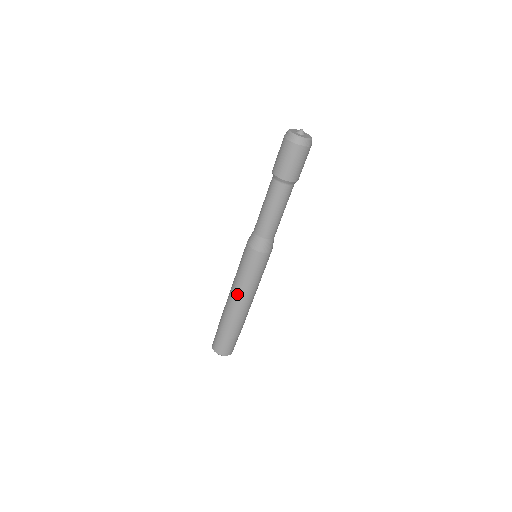
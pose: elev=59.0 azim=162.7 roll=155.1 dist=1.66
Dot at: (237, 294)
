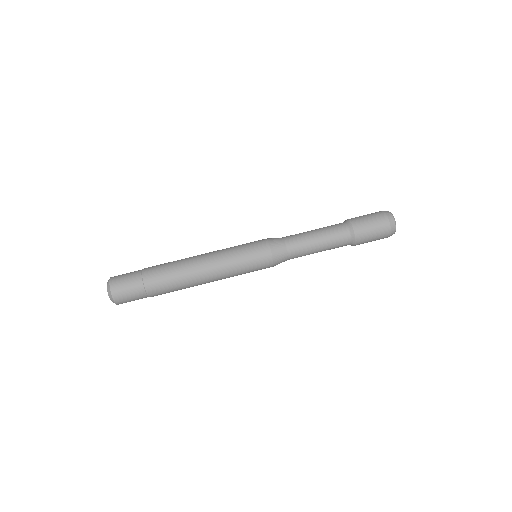
Dot at: (206, 253)
